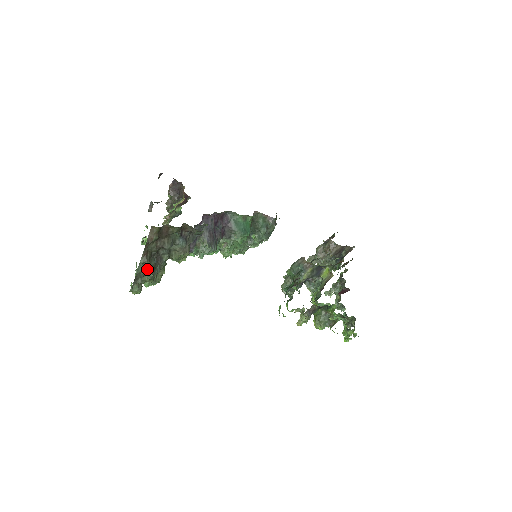
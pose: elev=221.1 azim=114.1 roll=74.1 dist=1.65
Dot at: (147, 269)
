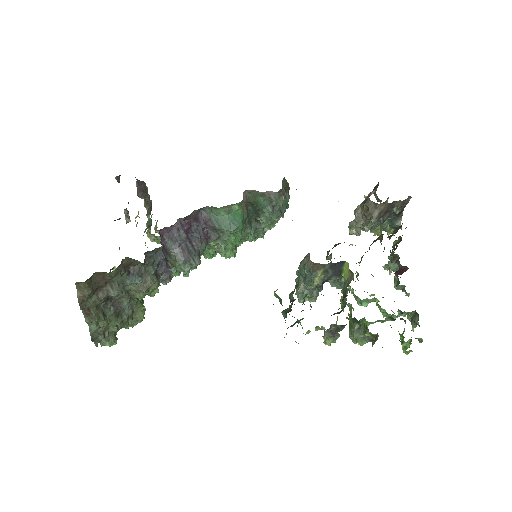
Dot at: (104, 323)
